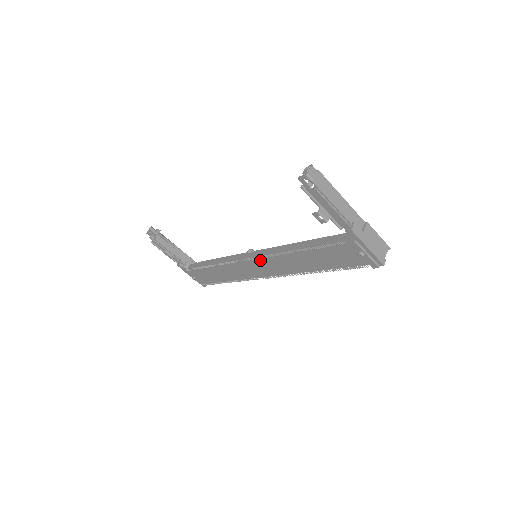
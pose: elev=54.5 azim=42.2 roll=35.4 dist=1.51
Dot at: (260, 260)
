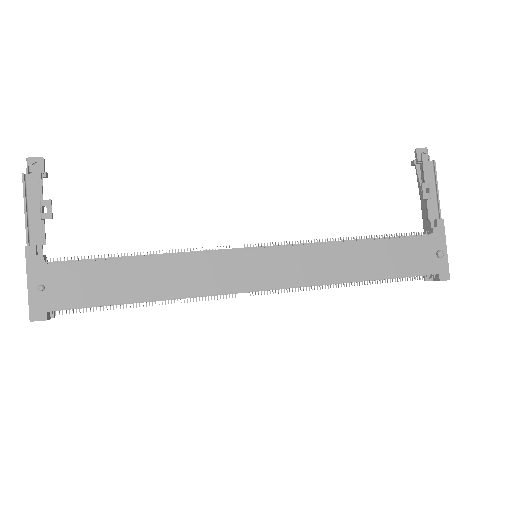
Dot at: (282, 250)
